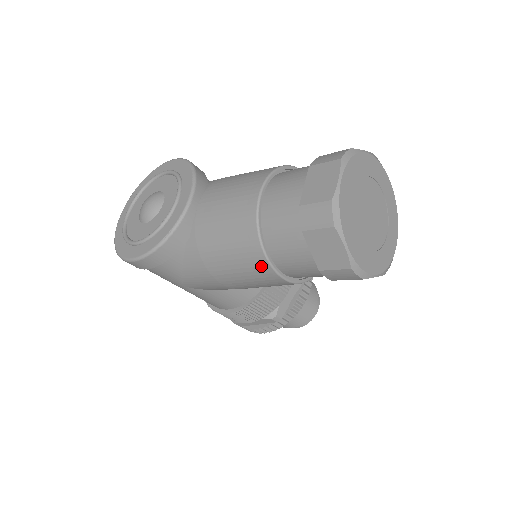
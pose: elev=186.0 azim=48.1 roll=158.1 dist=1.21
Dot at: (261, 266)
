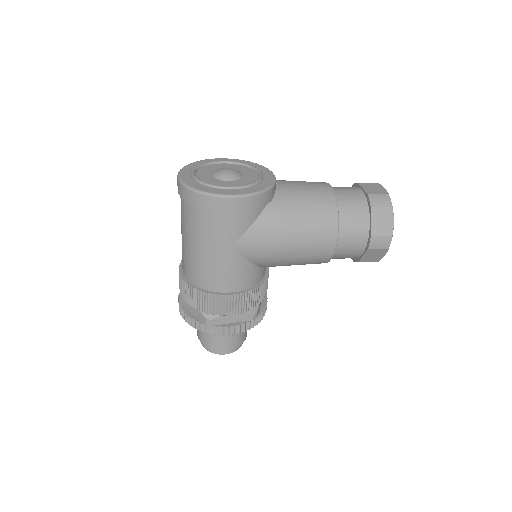
Dot at: (331, 228)
